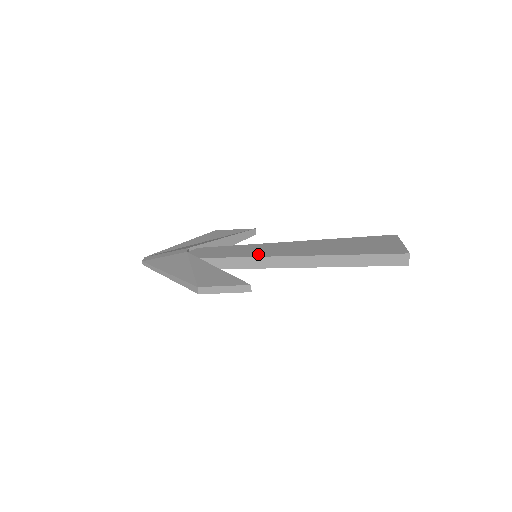
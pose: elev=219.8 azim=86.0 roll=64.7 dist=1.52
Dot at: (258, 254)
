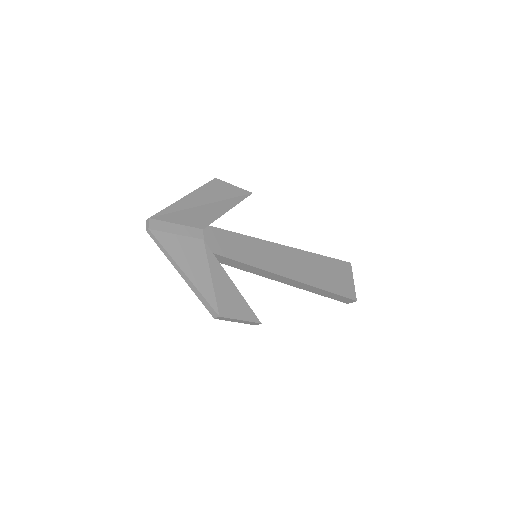
Dot at: (264, 264)
